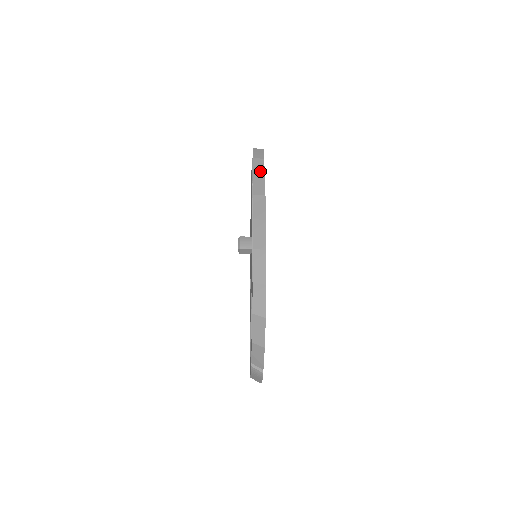
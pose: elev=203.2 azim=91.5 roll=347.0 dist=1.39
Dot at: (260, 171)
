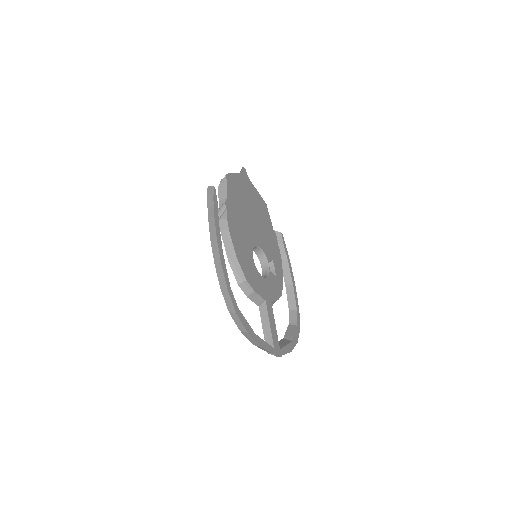
Dot at: (212, 215)
